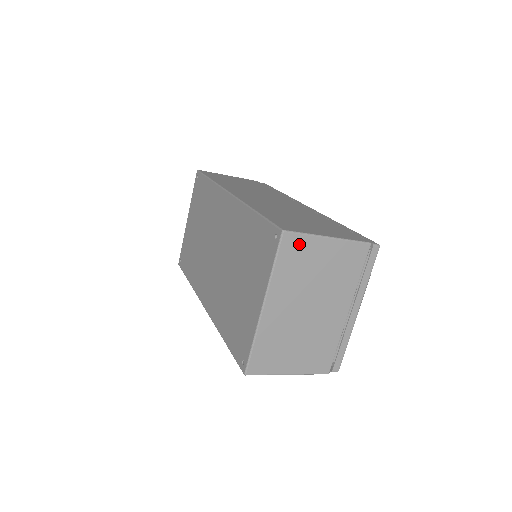
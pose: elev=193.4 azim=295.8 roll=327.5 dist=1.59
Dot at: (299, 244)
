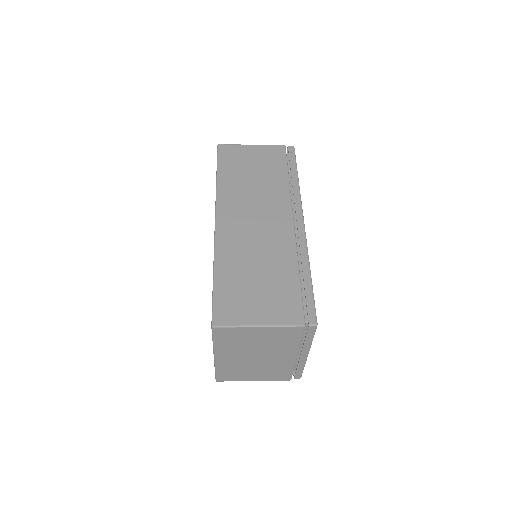
Dot at: (231, 331)
